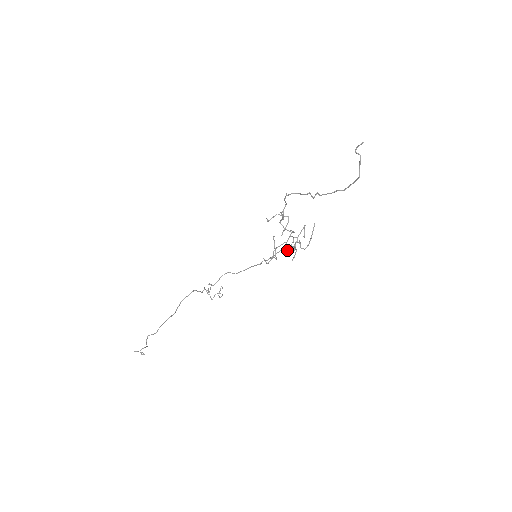
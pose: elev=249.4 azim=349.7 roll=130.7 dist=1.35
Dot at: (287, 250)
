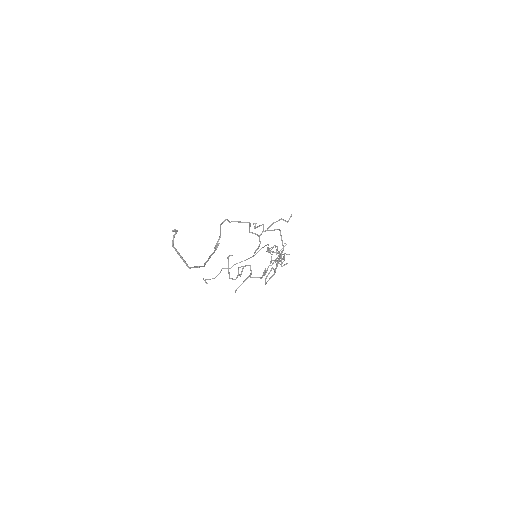
Dot at: (250, 274)
